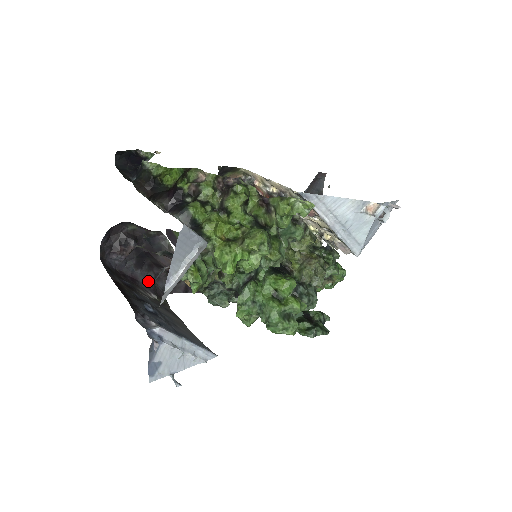
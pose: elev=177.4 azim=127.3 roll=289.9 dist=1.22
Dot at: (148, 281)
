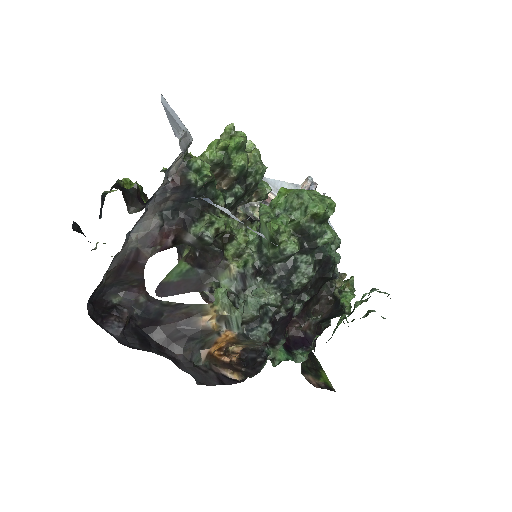
Dot at: occluded
